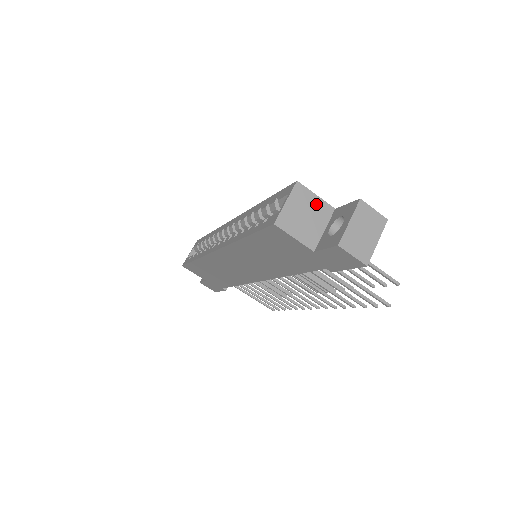
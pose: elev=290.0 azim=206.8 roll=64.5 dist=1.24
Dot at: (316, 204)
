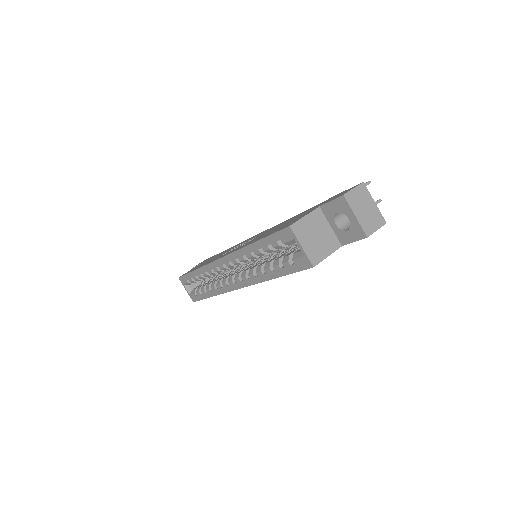
Dot at: (311, 221)
